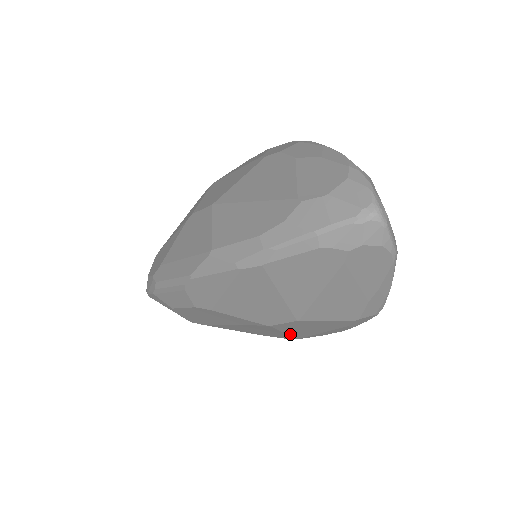
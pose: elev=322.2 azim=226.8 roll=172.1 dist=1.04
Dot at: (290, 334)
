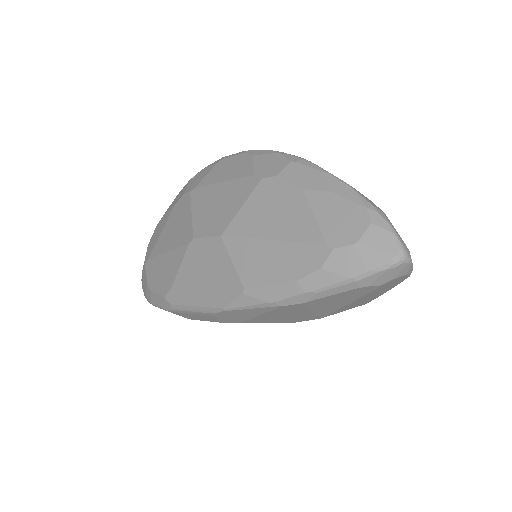
Dot at: occluded
